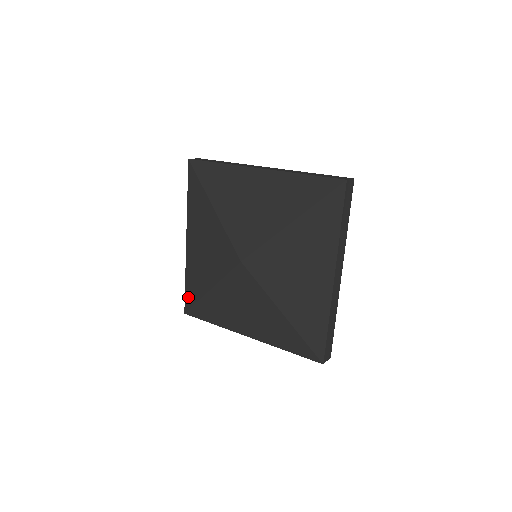
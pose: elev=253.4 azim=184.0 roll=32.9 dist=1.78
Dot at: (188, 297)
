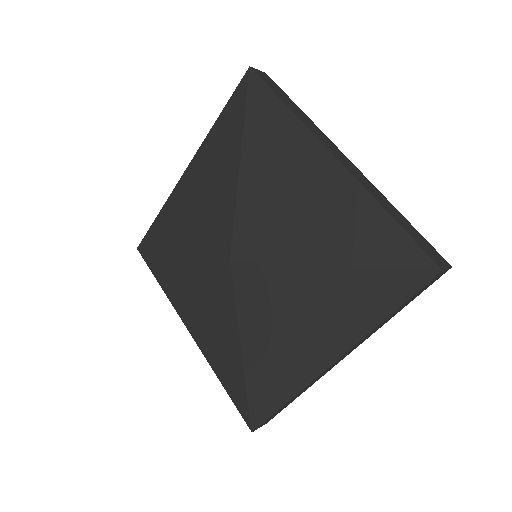
Dot at: (150, 235)
